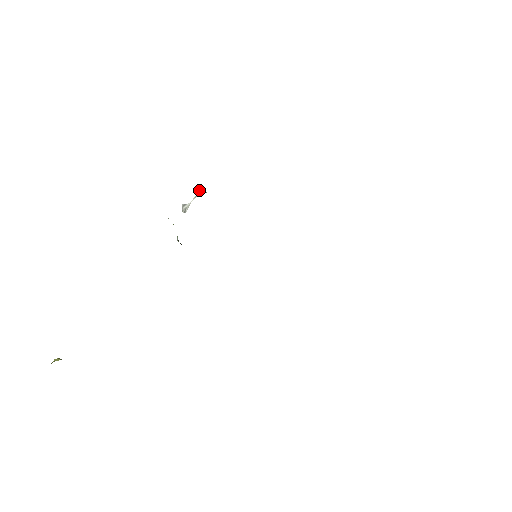
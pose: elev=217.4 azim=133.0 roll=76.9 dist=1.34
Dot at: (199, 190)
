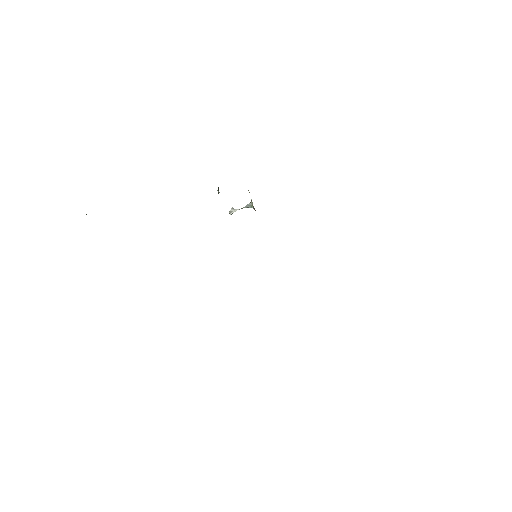
Dot at: (249, 203)
